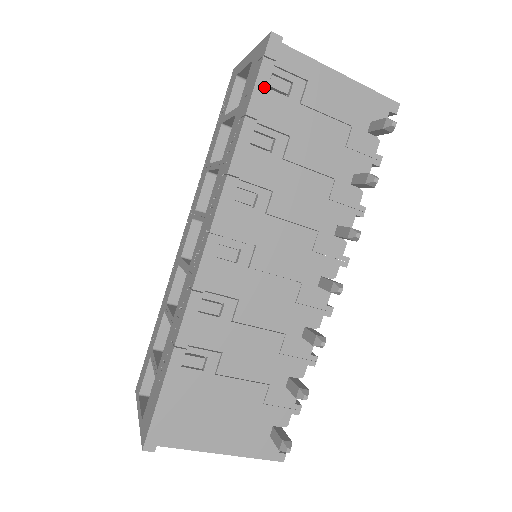
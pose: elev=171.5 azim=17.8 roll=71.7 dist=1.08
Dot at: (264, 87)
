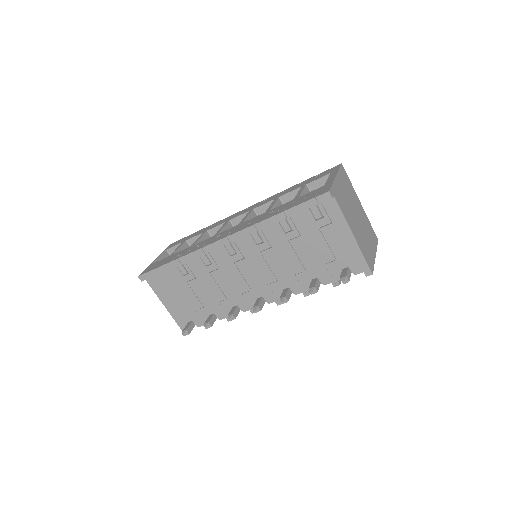
Dot at: (303, 209)
